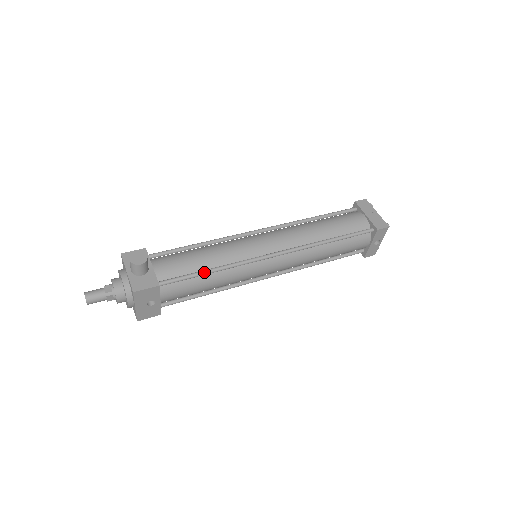
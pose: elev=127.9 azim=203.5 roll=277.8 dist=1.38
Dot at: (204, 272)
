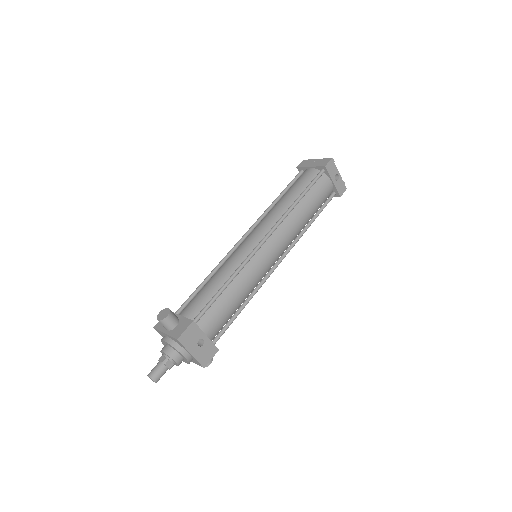
Dot at: (221, 289)
